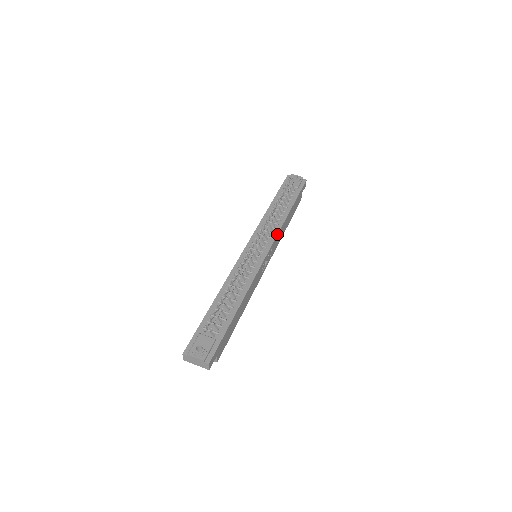
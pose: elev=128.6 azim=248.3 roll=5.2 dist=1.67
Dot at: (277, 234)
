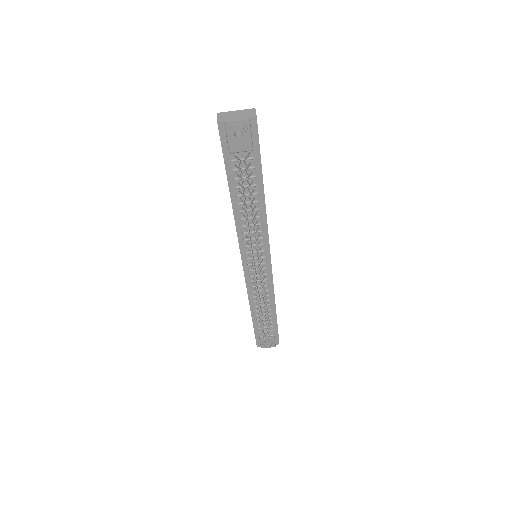
Dot at: (268, 236)
